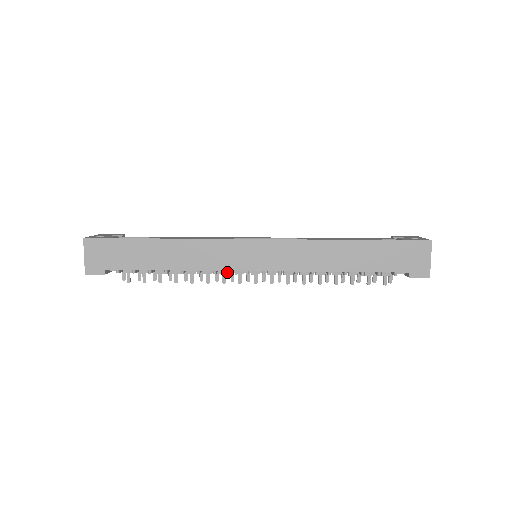
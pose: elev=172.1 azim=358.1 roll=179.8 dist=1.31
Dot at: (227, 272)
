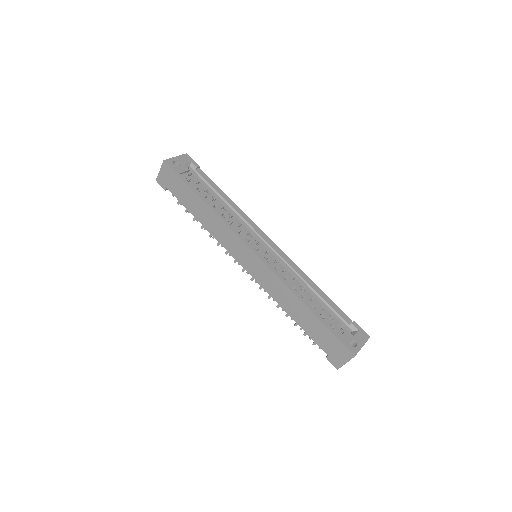
Dot at: occluded
